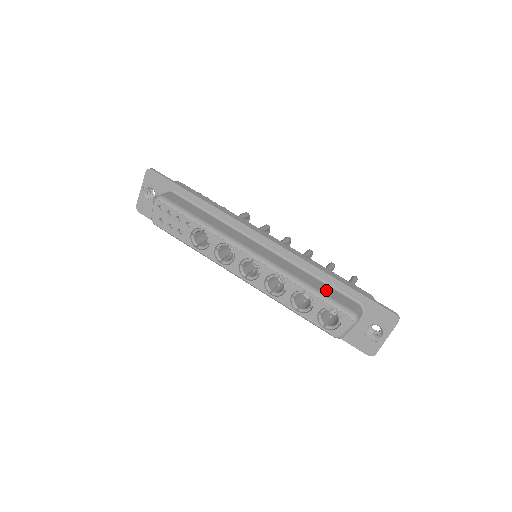
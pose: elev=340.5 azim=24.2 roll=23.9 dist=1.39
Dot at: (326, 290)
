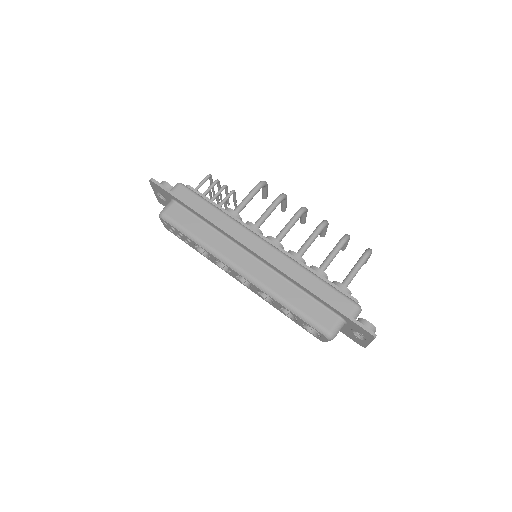
Dot at: (307, 307)
